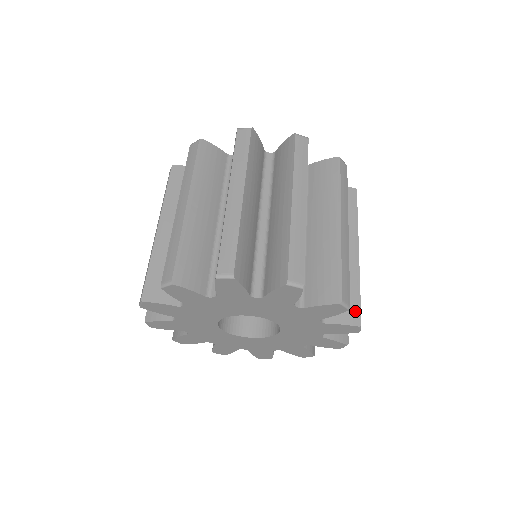
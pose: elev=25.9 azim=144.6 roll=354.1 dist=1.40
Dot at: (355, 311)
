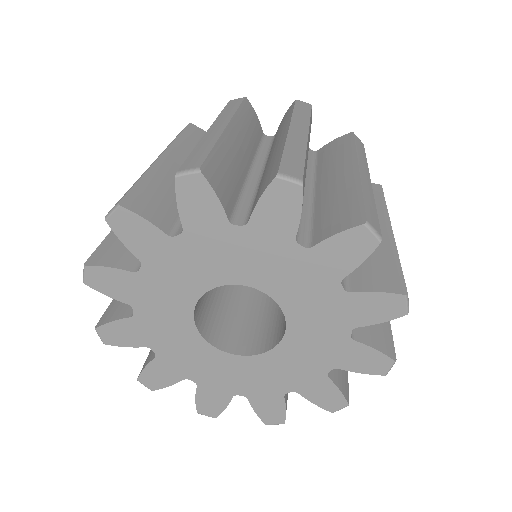
Dot at: (388, 342)
